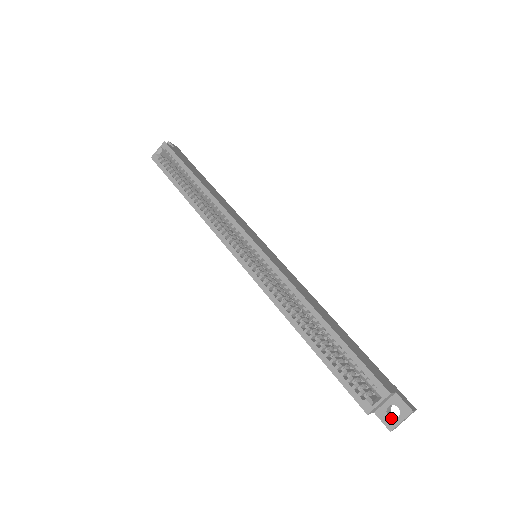
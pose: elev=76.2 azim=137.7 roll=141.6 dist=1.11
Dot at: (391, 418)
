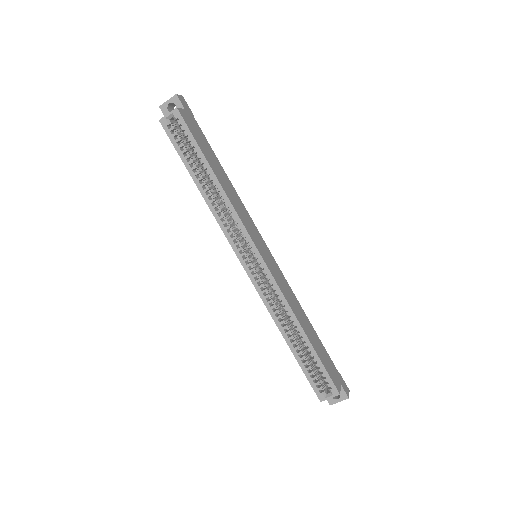
Dot at: (333, 398)
